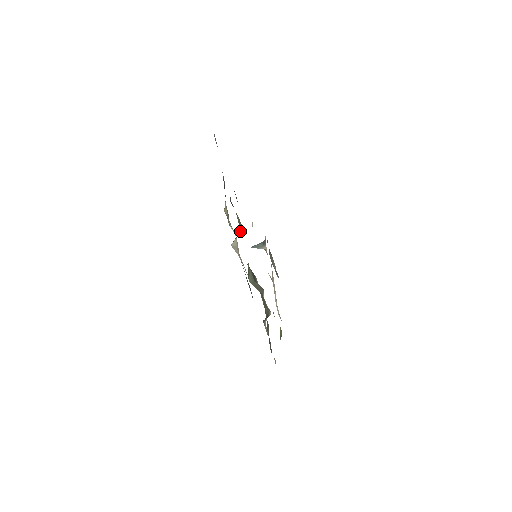
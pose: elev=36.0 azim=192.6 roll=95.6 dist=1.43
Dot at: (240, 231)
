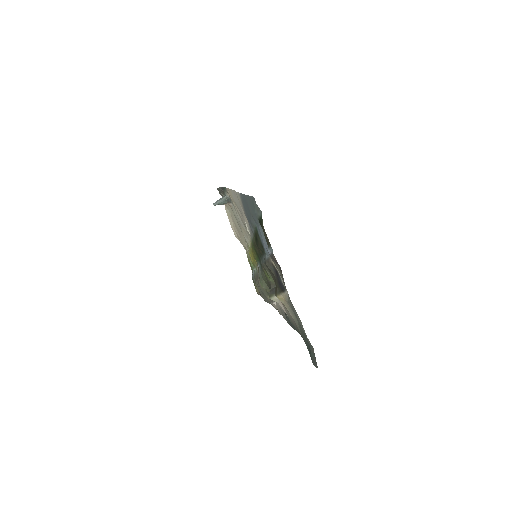
Dot at: (270, 280)
